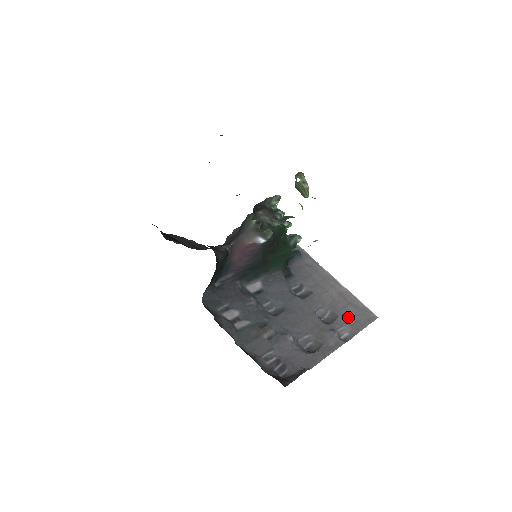
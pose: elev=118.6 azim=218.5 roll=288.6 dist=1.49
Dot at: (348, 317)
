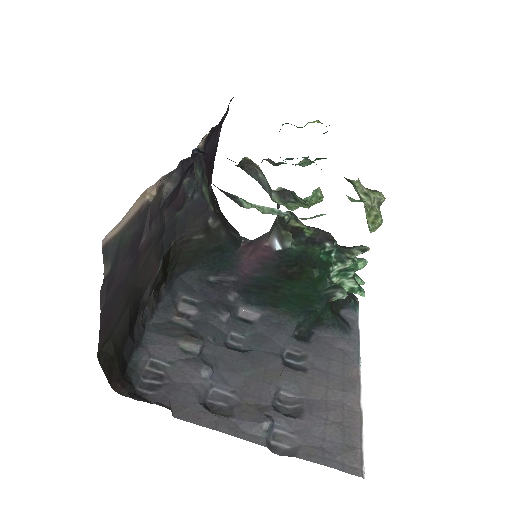
Dot at: (316, 432)
